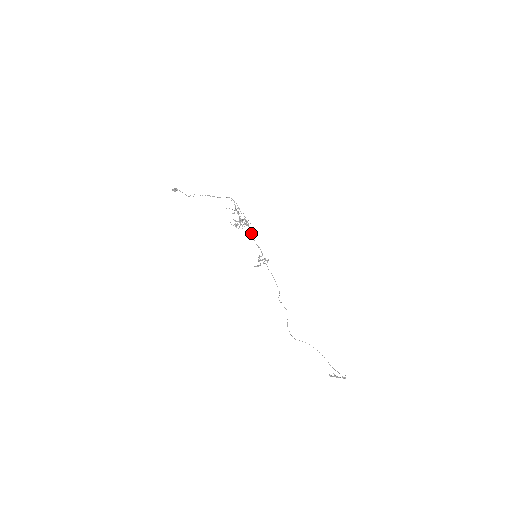
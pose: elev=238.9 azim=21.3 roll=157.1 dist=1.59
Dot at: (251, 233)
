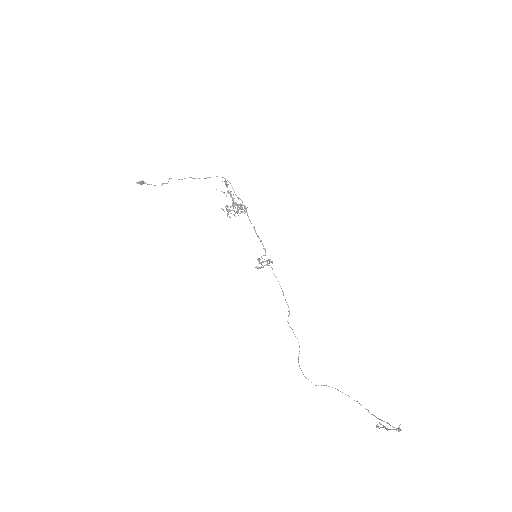
Dot at: (250, 221)
